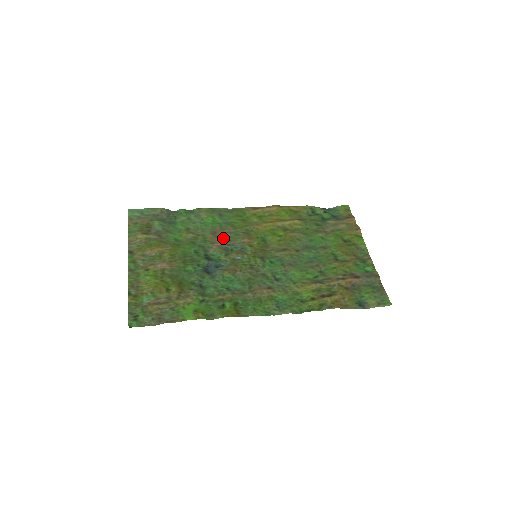
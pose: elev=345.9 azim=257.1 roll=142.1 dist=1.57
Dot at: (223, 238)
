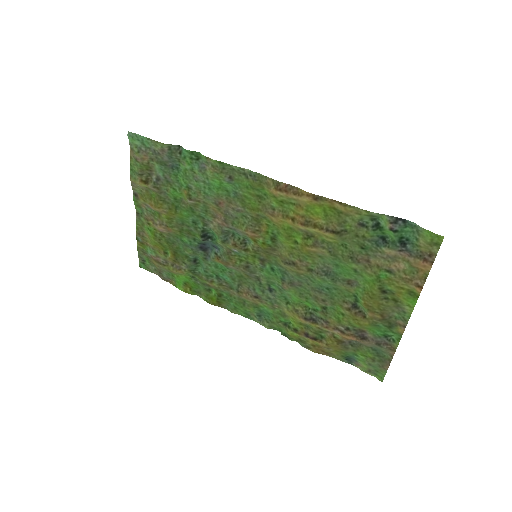
Dot at: (226, 216)
